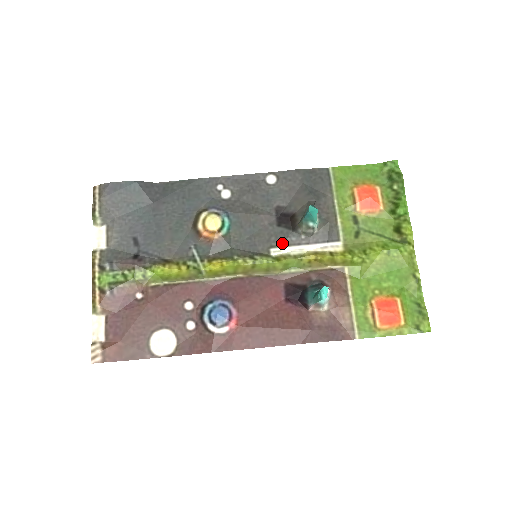
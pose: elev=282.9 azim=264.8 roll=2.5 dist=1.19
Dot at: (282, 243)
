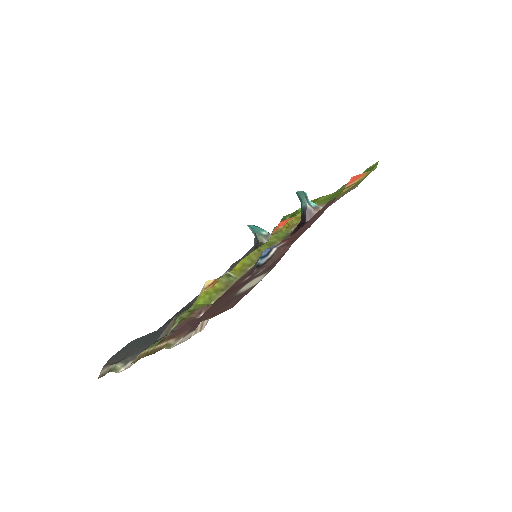
Dot at: occluded
